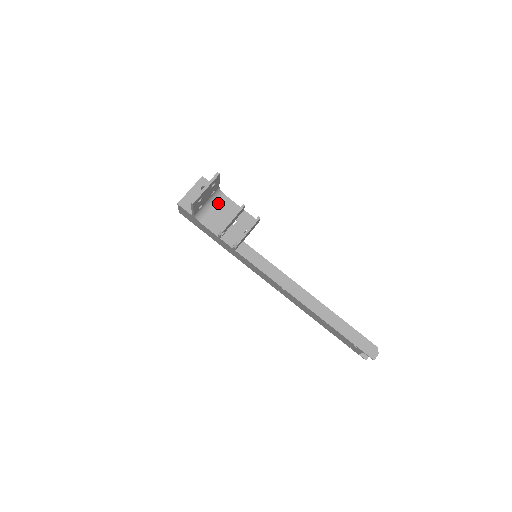
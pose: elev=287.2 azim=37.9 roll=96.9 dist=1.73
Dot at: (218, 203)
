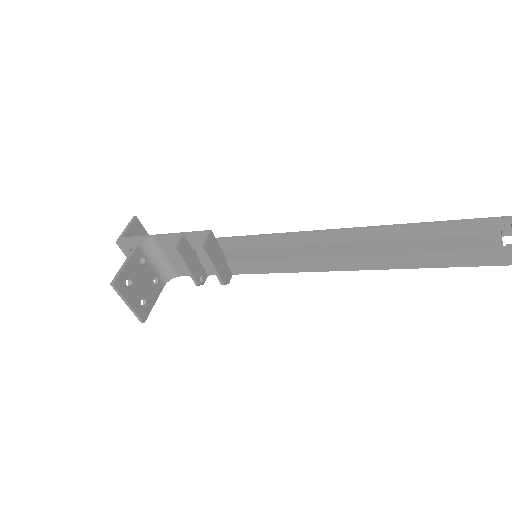
Dot at: (160, 249)
